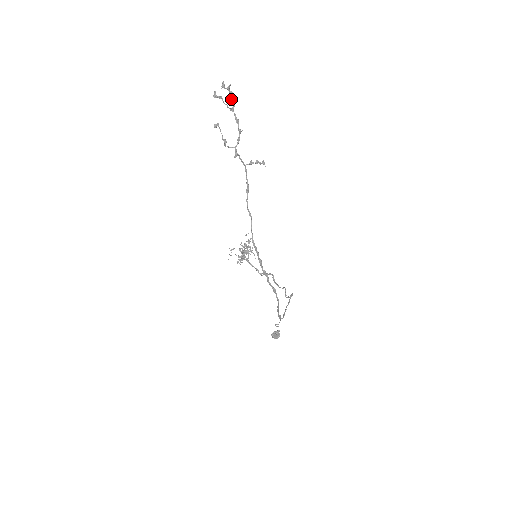
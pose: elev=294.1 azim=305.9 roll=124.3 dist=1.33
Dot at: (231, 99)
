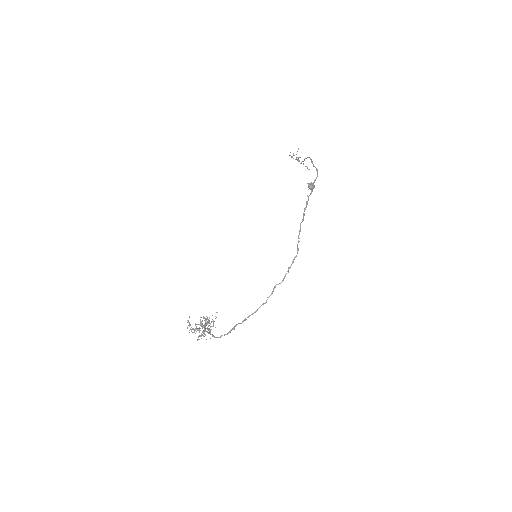
Dot at: (297, 159)
